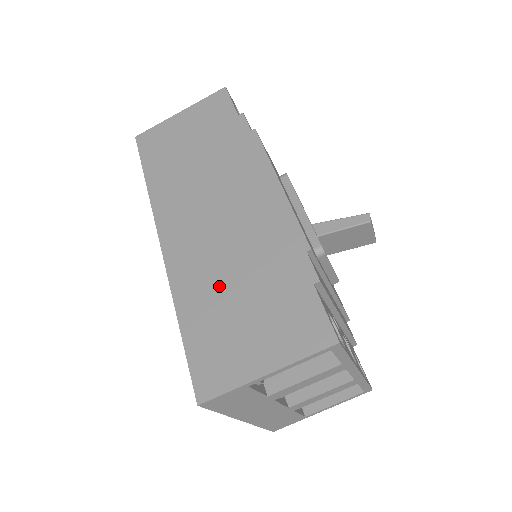
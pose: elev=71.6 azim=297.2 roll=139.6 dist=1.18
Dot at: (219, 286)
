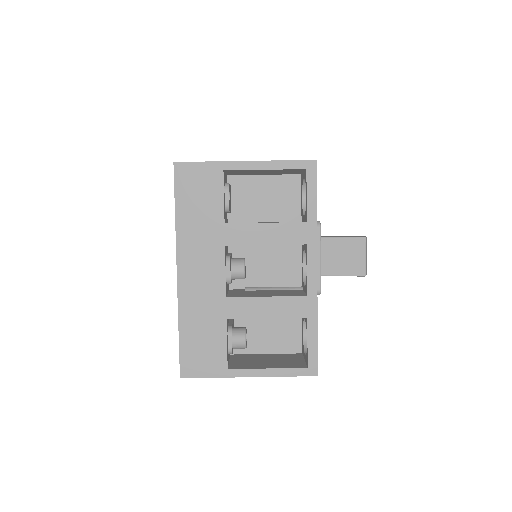
Dot at: occluded
